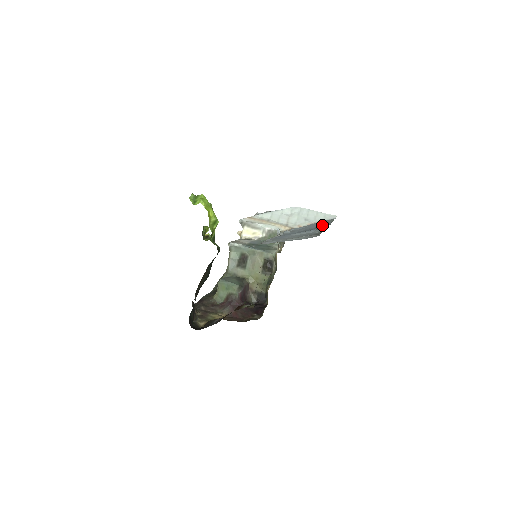
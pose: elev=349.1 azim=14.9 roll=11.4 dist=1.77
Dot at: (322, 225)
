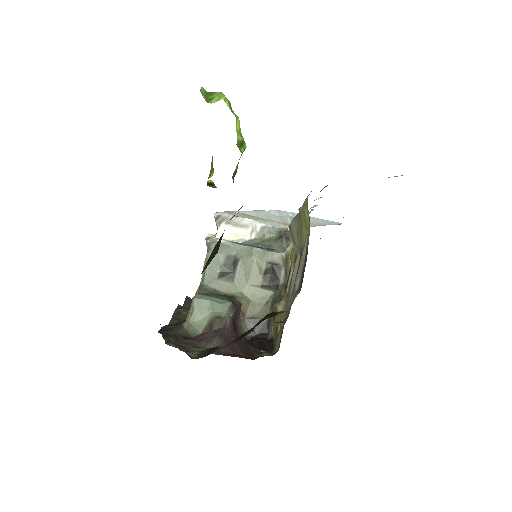
Dot at: occluded
